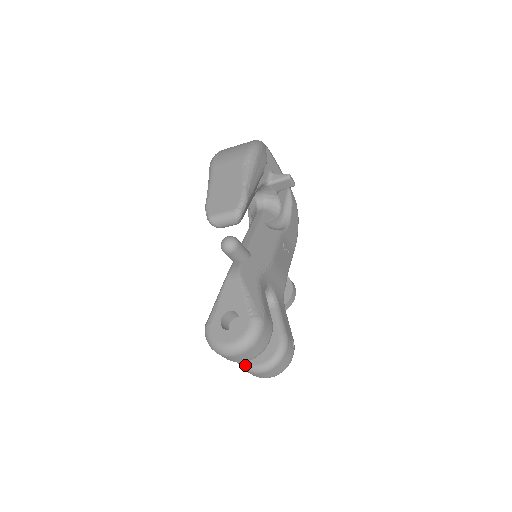
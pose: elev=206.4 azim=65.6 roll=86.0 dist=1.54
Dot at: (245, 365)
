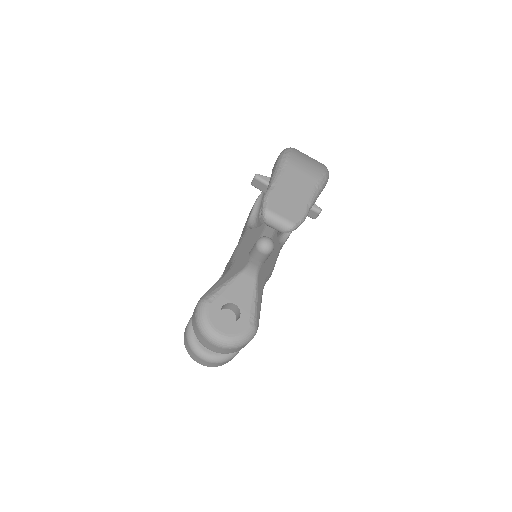
Dot at: (195, 345)
